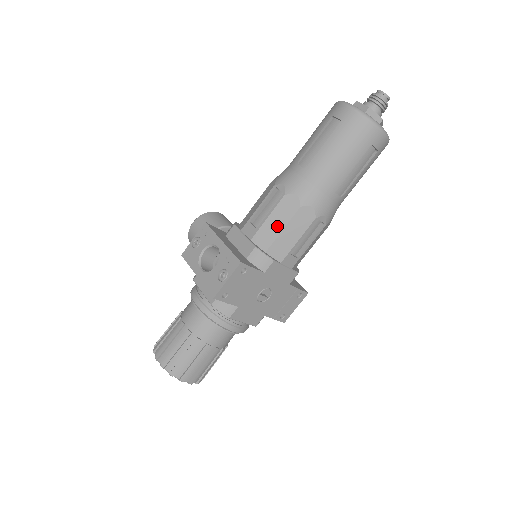
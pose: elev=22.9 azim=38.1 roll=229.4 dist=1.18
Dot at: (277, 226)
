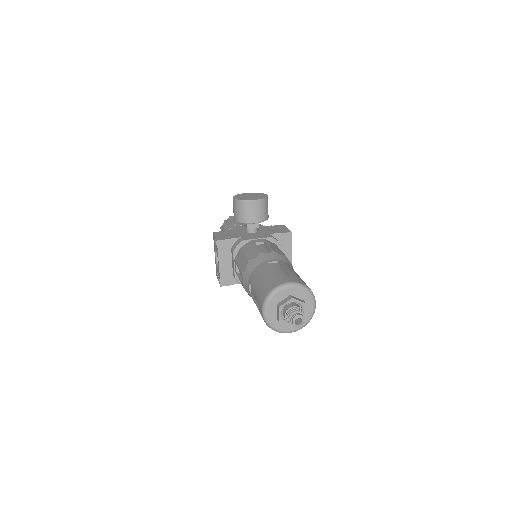
Dot at: occluded
